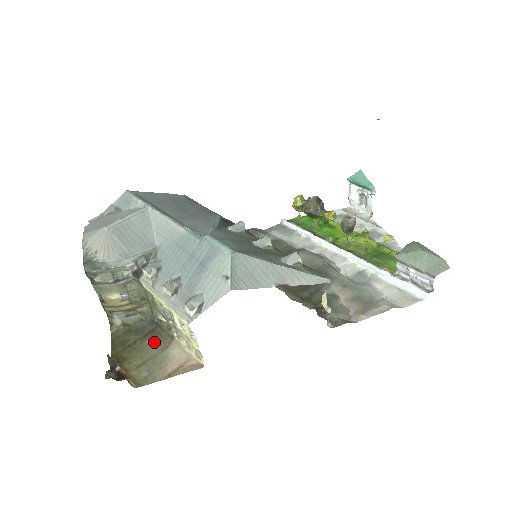
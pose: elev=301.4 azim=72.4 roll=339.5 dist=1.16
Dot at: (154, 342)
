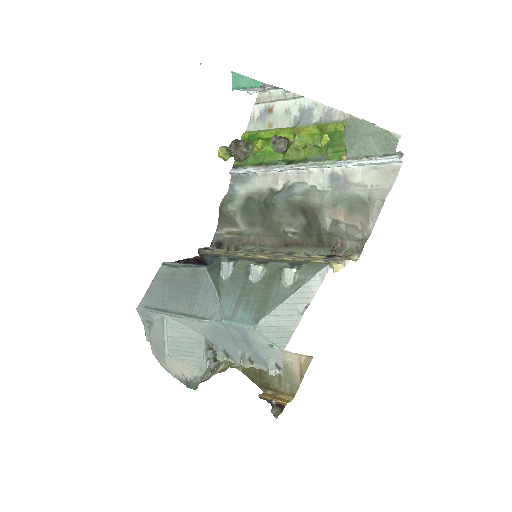
Dot at: occluded
